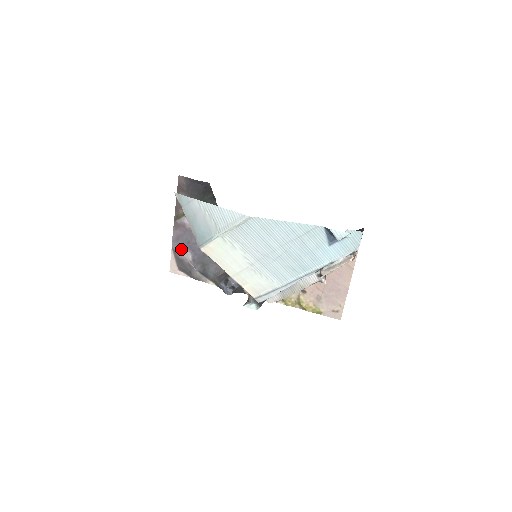
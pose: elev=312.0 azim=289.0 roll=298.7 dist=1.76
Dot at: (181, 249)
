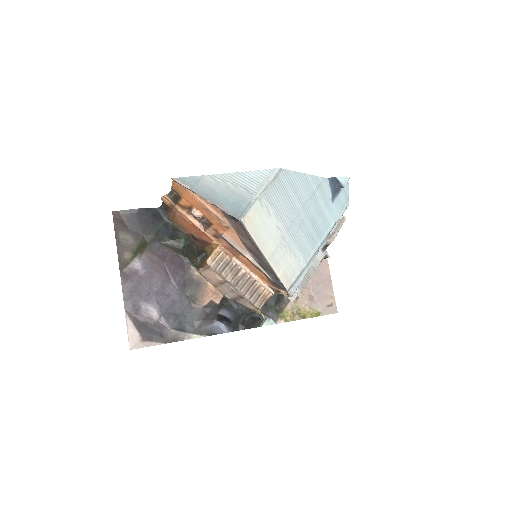
Dot at: (139, 308)
